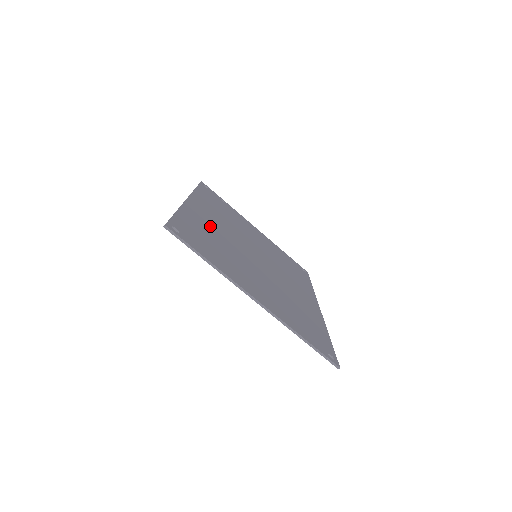
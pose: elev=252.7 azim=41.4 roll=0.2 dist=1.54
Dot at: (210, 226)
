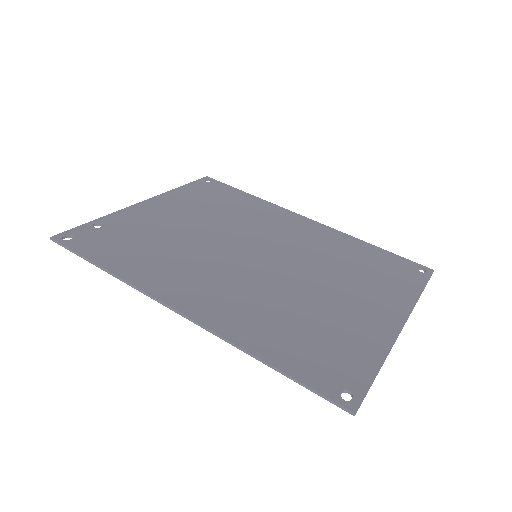
Dot at: (249, 309)
